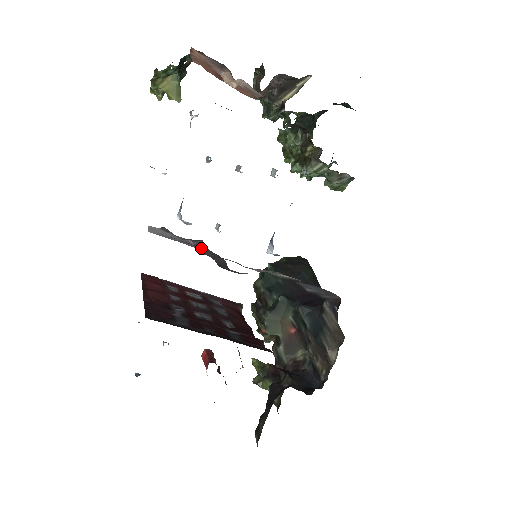
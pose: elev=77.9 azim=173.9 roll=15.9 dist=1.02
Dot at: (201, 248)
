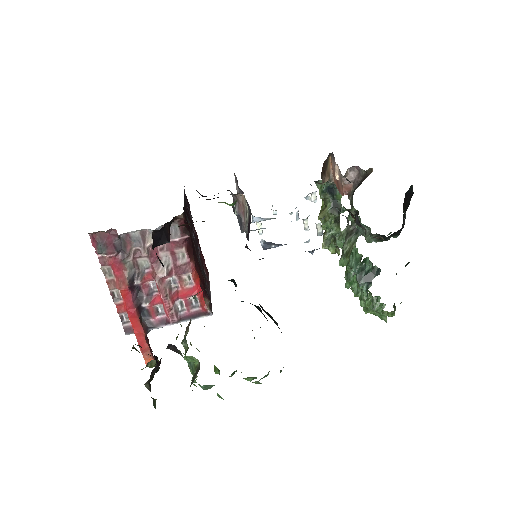
Dot at: occluded
